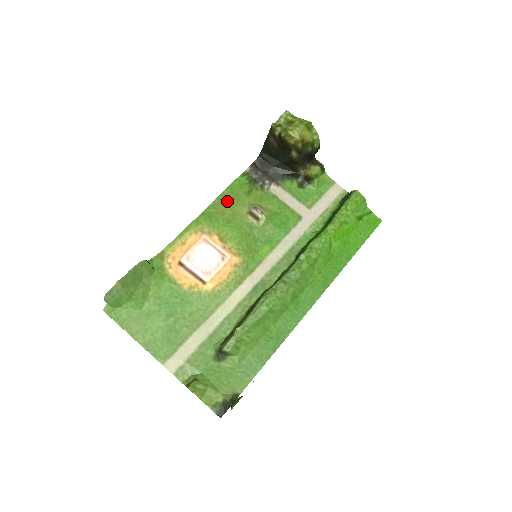
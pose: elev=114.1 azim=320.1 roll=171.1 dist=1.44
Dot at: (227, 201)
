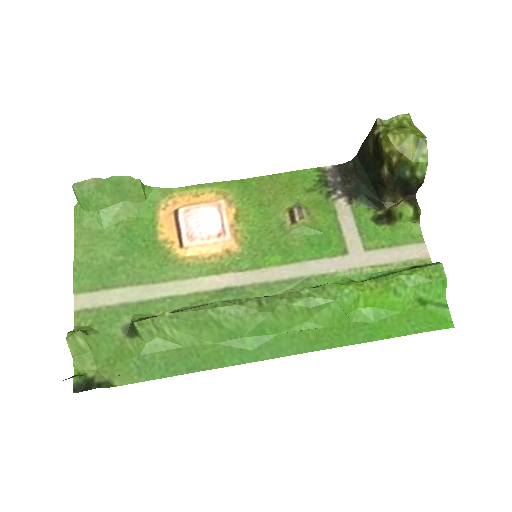
Dot at: (277, 184)
